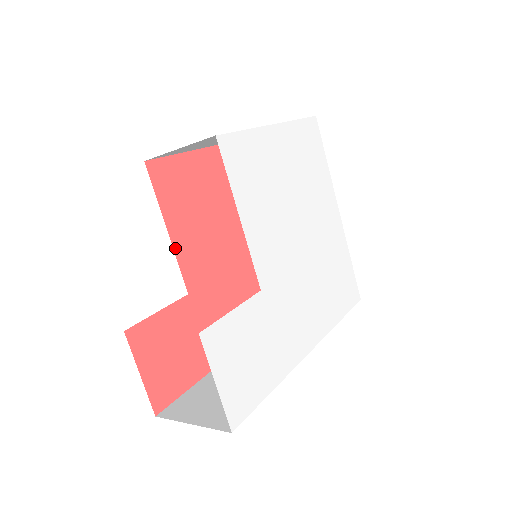
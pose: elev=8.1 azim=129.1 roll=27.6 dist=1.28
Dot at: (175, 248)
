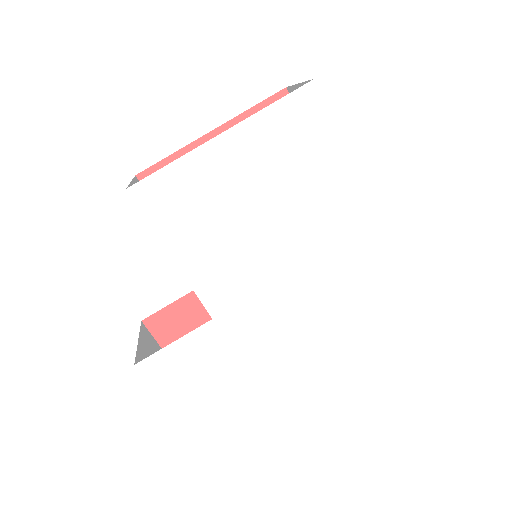
Dot at: occluded
